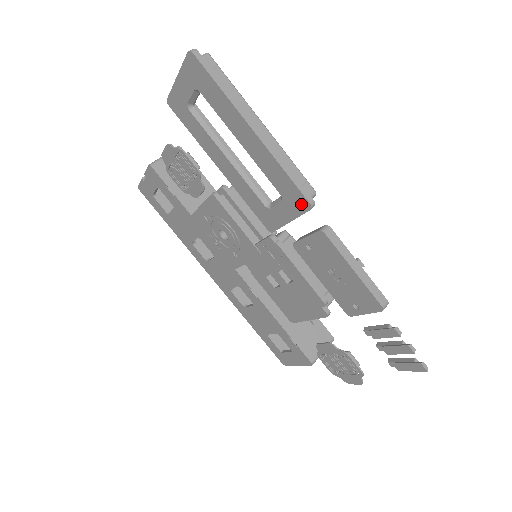
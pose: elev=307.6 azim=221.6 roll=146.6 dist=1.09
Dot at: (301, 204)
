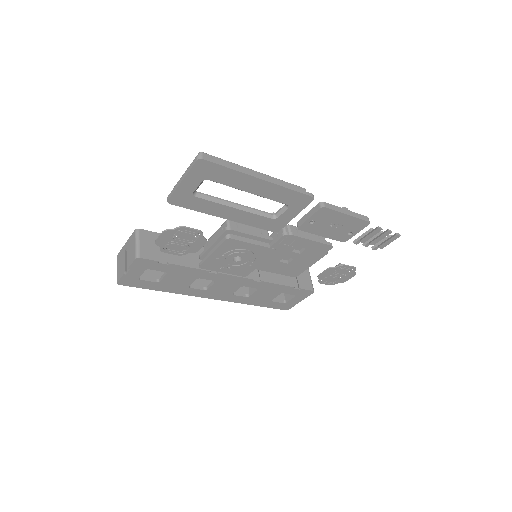
Dot at: (306, 201)
